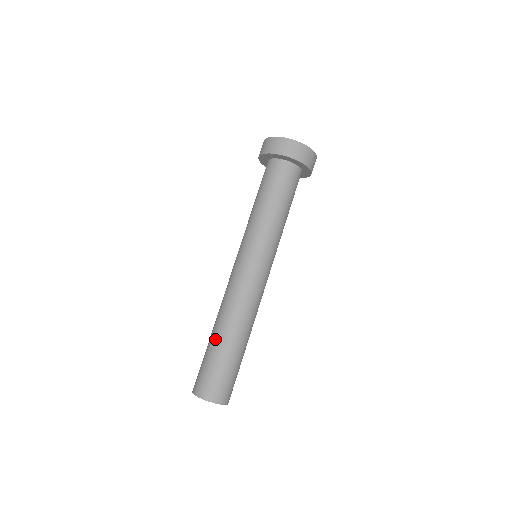
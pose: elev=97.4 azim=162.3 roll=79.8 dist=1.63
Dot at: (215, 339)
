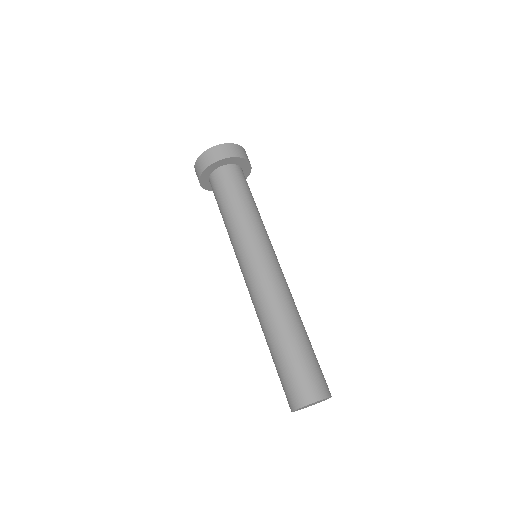
Dot at: occluded
